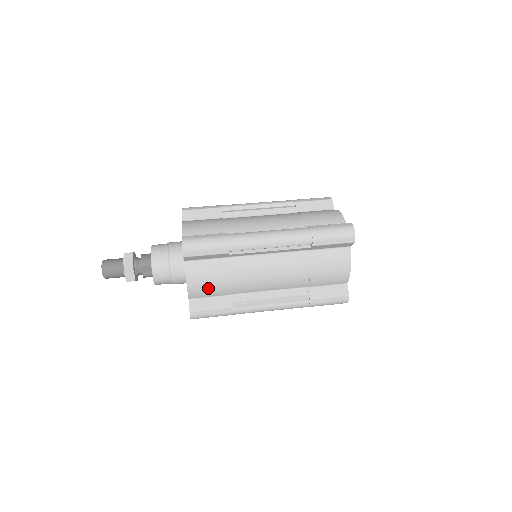
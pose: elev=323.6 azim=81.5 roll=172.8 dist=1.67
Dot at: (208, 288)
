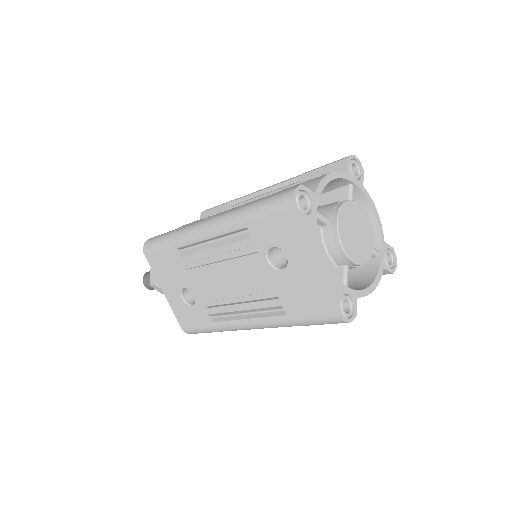
Dot at: occluded
